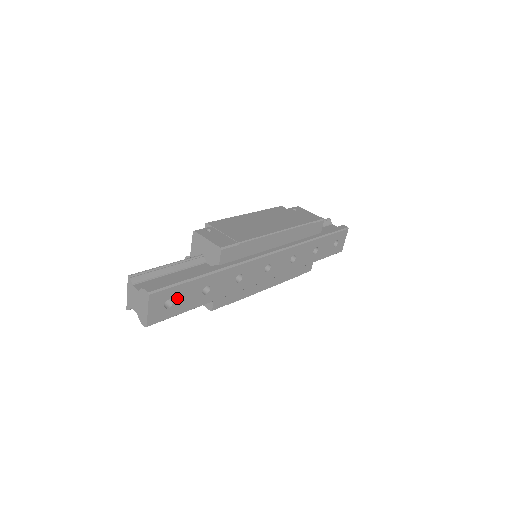
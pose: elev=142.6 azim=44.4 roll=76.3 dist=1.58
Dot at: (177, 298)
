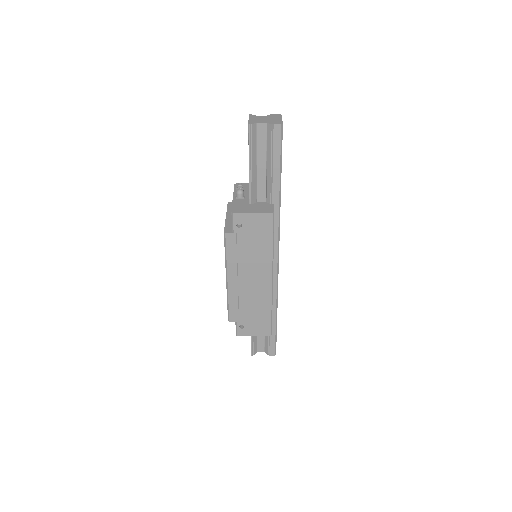
Dot at: occluded
